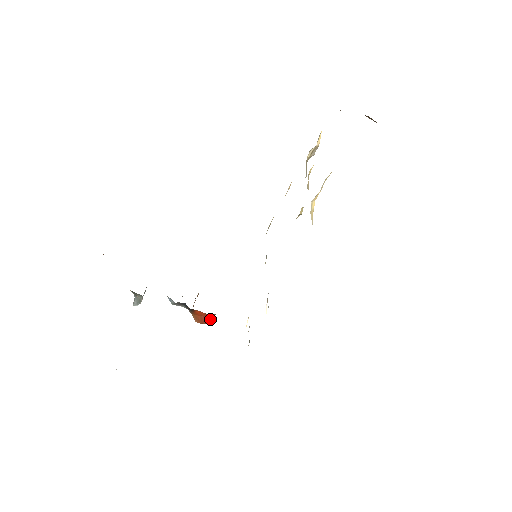
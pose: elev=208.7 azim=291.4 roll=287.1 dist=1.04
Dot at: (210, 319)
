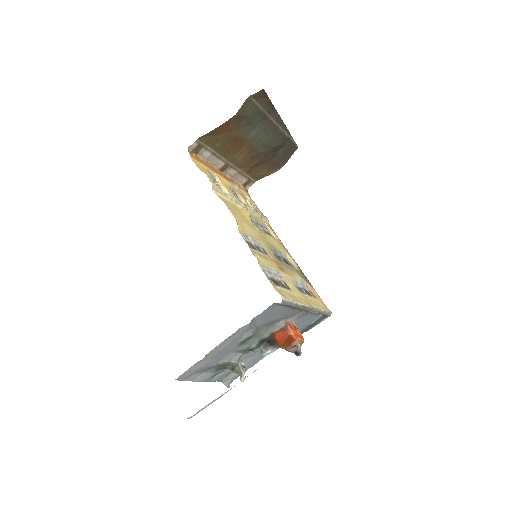
Dot at: (293, 336)
